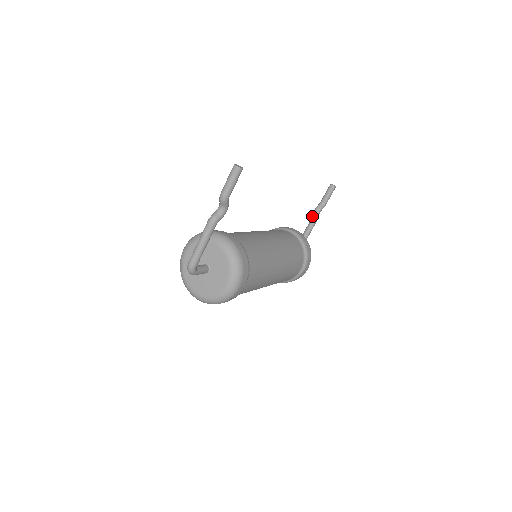
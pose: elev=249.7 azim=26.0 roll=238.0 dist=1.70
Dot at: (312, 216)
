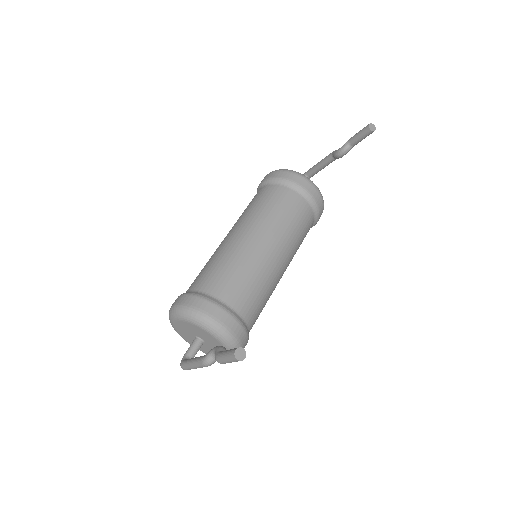
Dot at: (333, 156)
